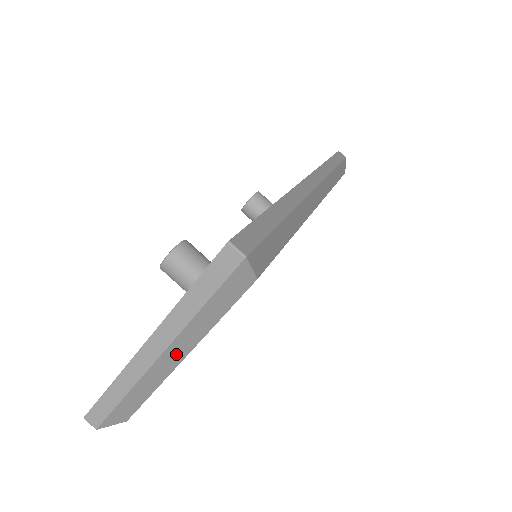
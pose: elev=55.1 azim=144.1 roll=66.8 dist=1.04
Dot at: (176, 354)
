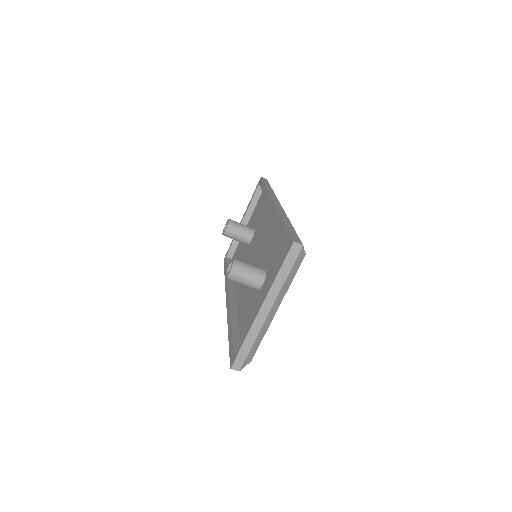
Dot at: (275, 308)
